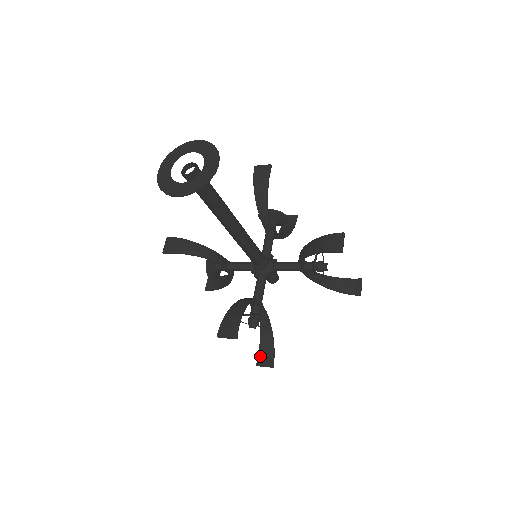
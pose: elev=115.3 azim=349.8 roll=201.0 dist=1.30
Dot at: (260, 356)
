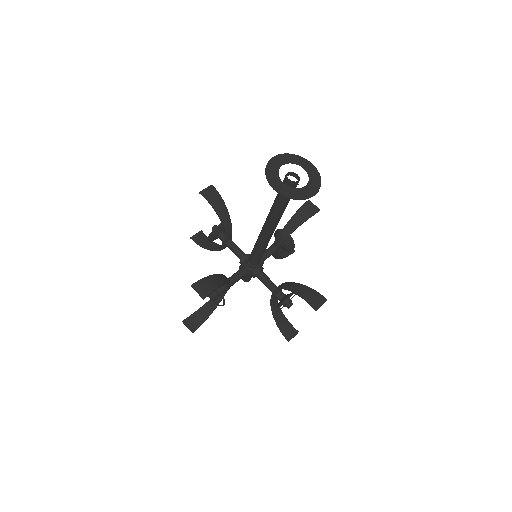
Dot at: (285, 334)
